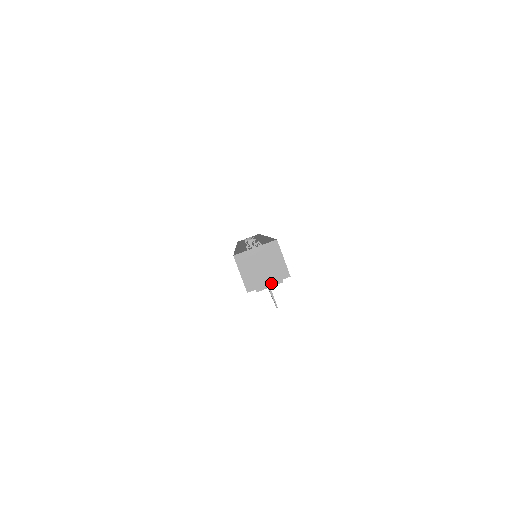
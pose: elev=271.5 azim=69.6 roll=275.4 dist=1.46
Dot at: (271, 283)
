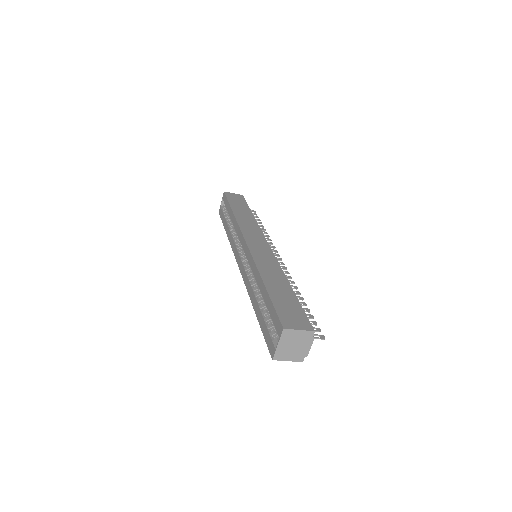
Dot at: (309, 345)
